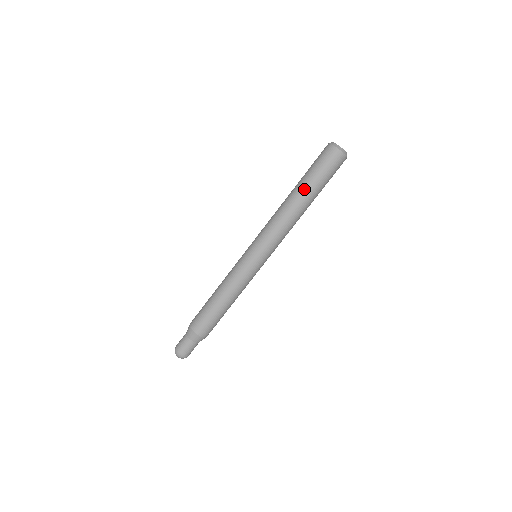
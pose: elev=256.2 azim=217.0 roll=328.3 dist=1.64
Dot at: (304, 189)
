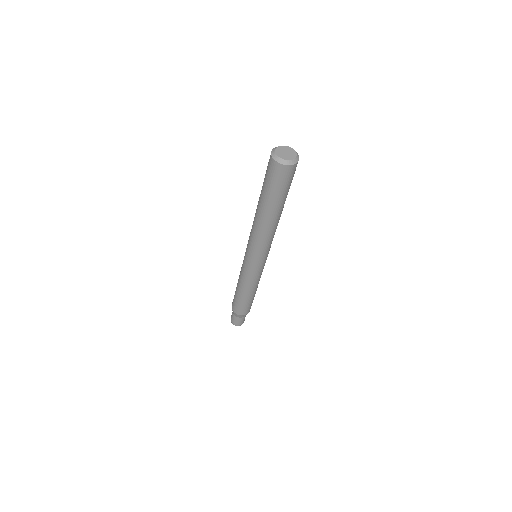
Dot at: (264, 205)
